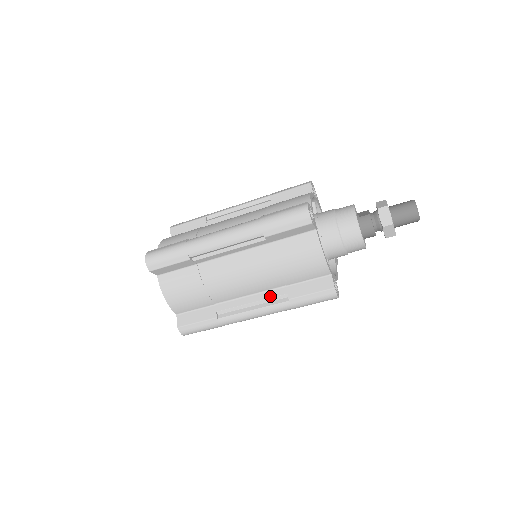
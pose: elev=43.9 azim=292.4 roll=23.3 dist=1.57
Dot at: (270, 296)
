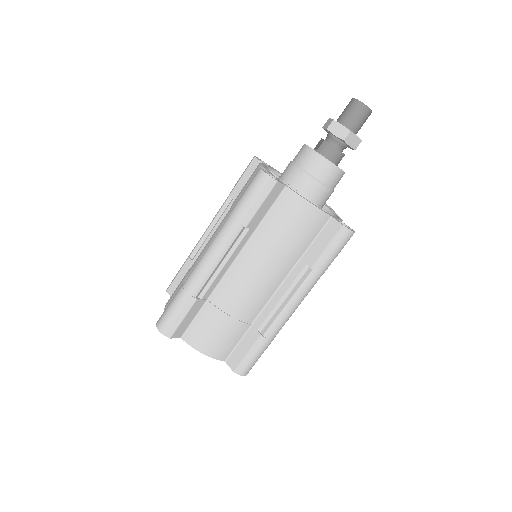
Dot at: (293, 279)
